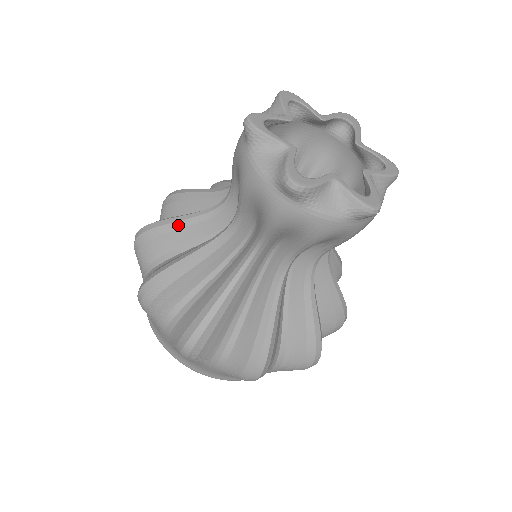
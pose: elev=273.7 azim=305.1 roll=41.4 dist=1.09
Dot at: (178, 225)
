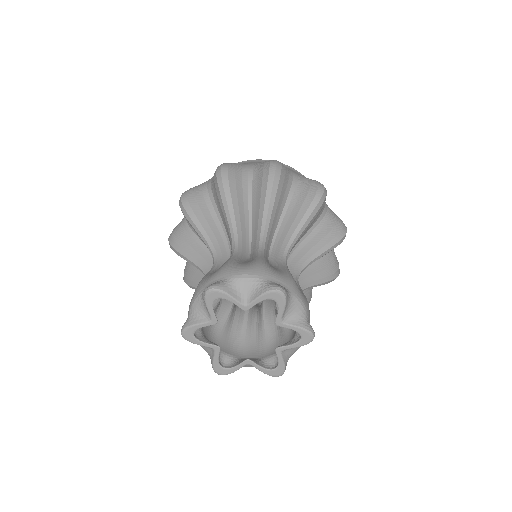
Dot at: occluded
